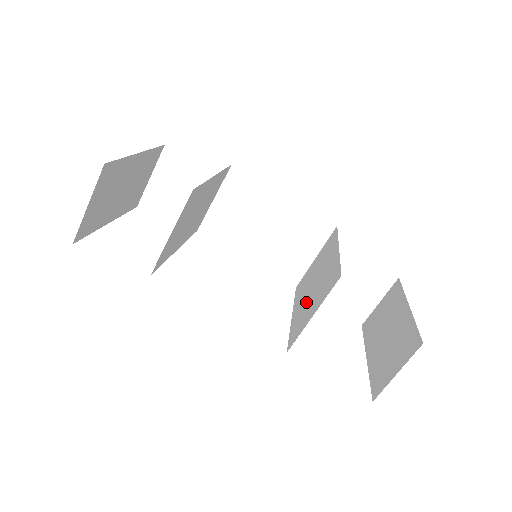
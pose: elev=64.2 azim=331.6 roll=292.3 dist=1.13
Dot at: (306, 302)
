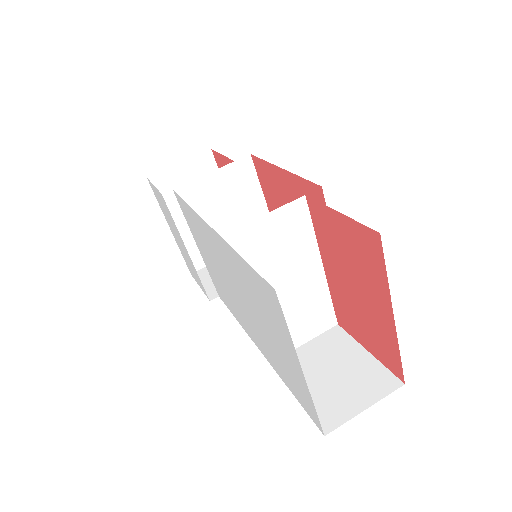
Dot at: (273, 270)
